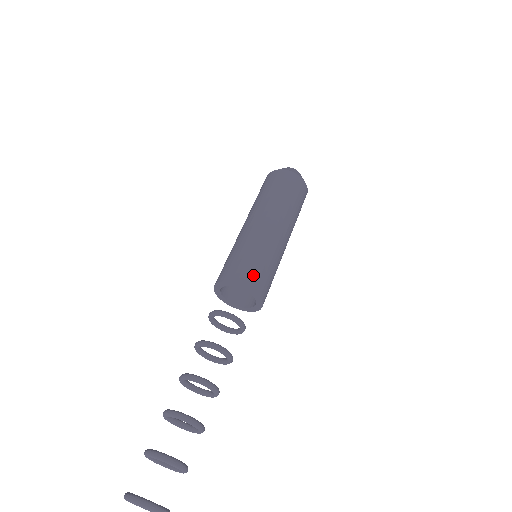
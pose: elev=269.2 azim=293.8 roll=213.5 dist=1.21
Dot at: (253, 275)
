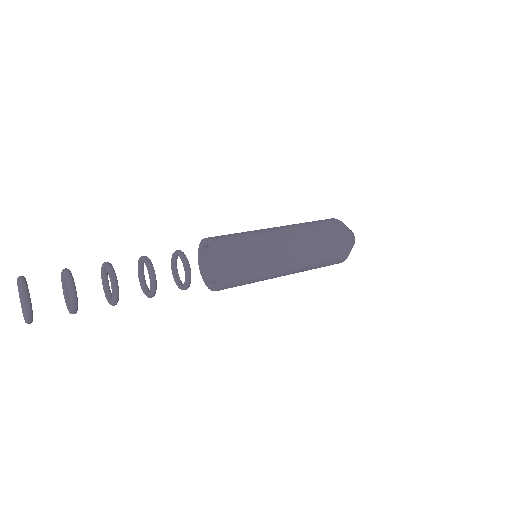
Dot at: (231, 245)
